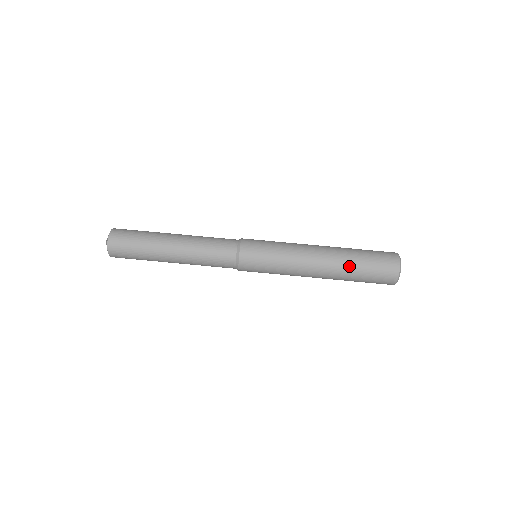
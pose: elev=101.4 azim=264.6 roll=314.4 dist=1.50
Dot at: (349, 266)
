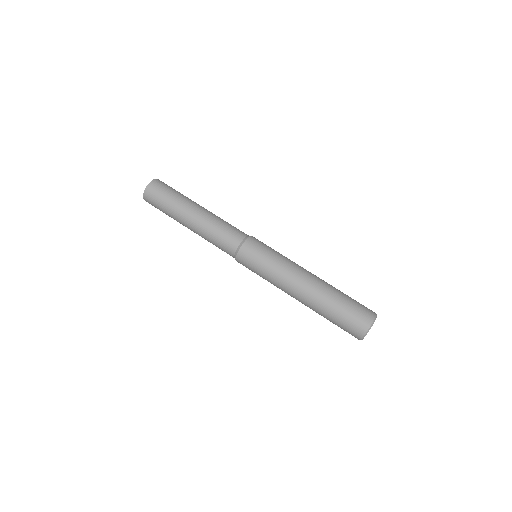
Dot at: (324, 306)
